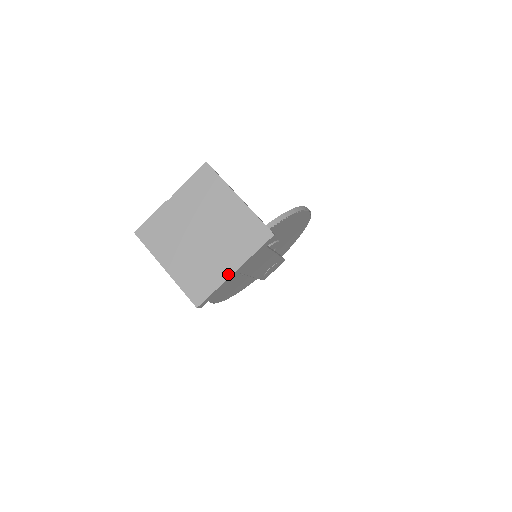
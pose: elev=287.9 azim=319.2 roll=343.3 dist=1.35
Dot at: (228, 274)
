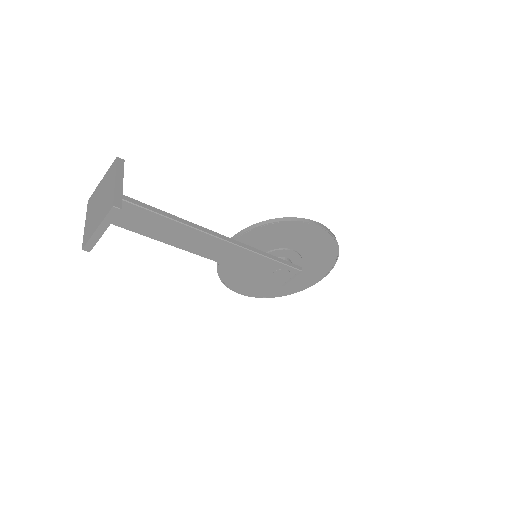
Dot at: (95, 230)
